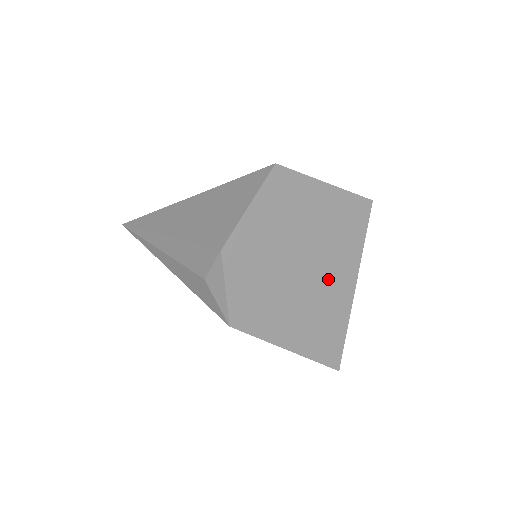
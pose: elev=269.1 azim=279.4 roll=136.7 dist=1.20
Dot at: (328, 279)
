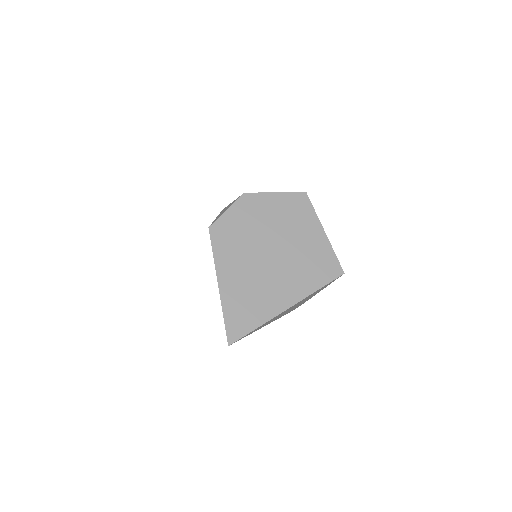
Dot at: (279, 278)
